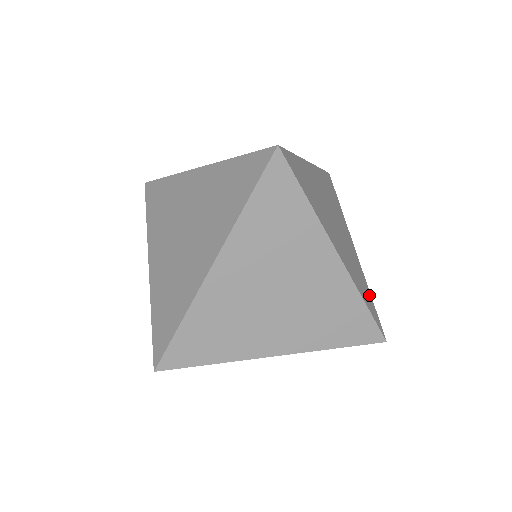
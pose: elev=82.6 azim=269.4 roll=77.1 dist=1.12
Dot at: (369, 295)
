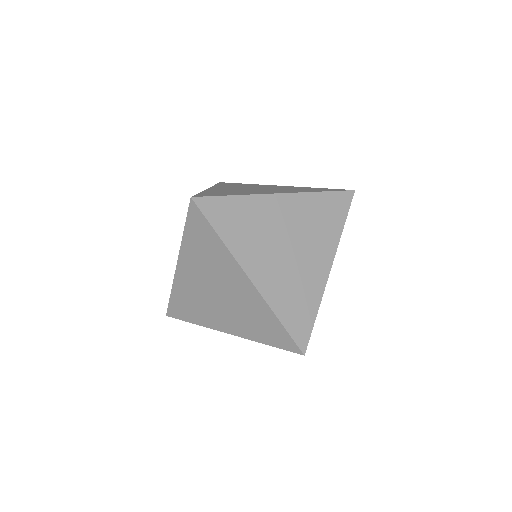
Dot at: occluded
